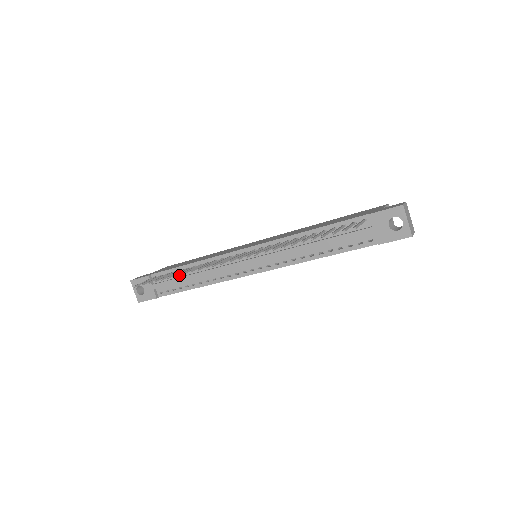
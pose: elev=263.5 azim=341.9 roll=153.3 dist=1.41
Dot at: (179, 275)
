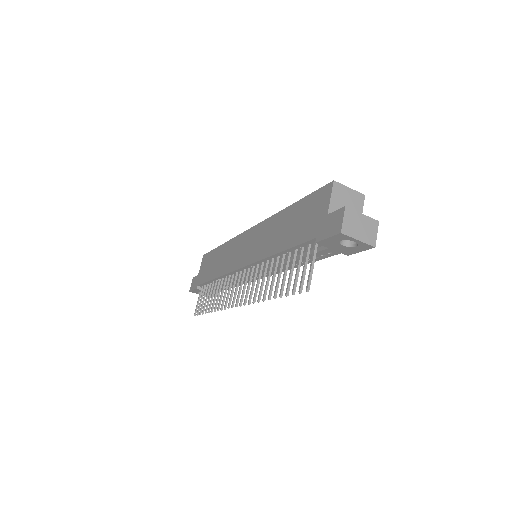
Dot at: occluded
